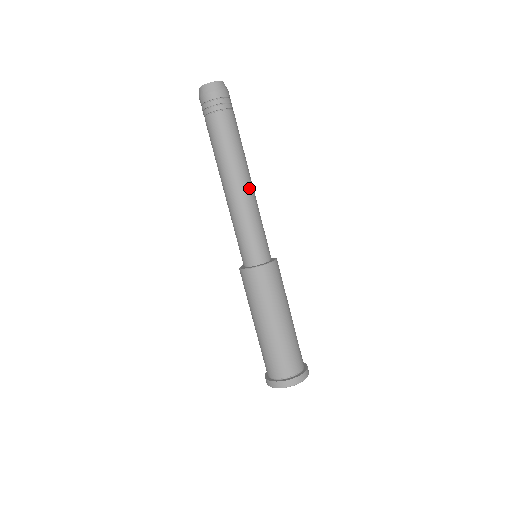
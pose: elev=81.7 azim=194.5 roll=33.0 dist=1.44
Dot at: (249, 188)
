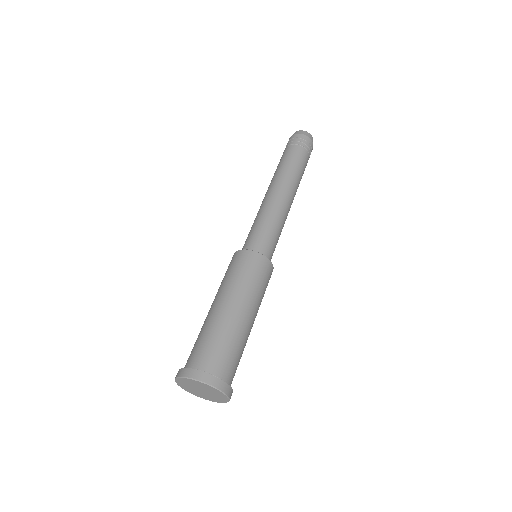
Dot at: occluded
